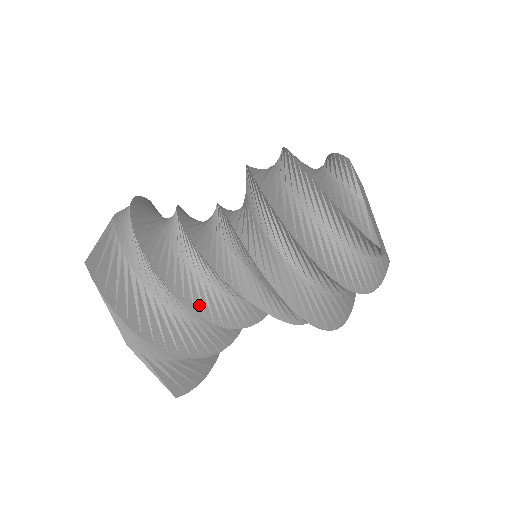
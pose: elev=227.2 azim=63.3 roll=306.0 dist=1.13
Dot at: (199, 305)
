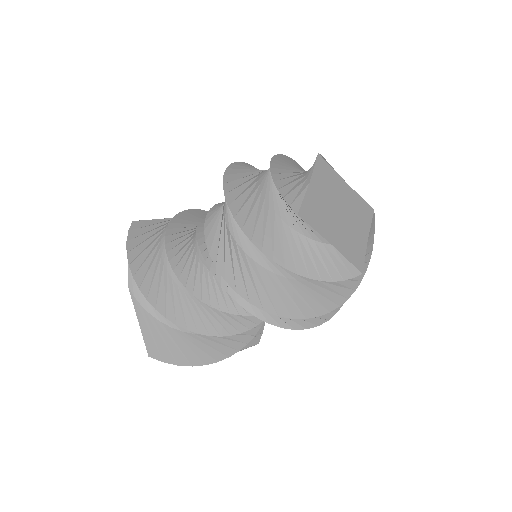
Dot at: (182, 268)
